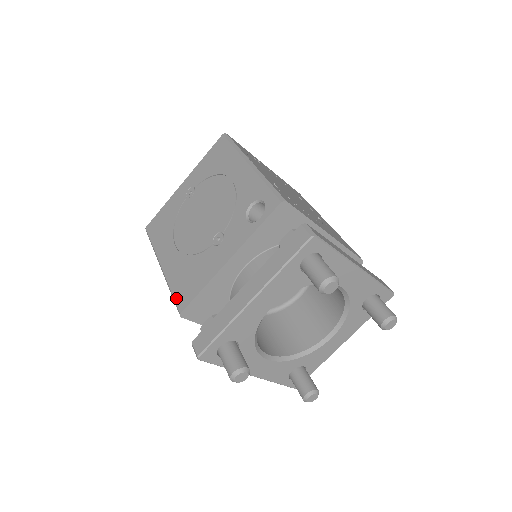
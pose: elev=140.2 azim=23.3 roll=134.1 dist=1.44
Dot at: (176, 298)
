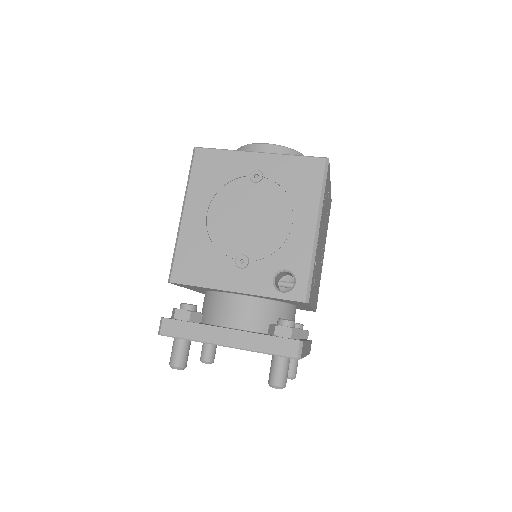
Dot at: (175, 264)
